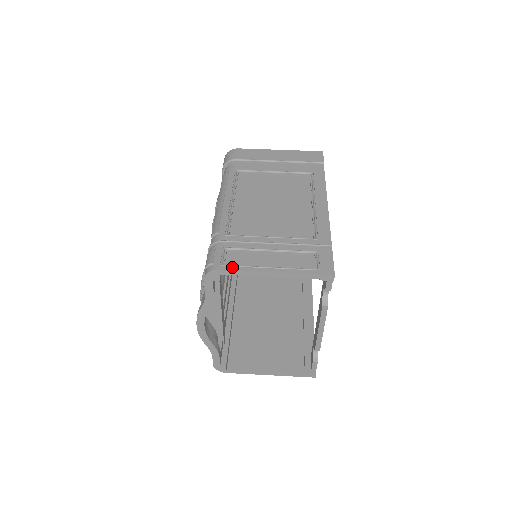
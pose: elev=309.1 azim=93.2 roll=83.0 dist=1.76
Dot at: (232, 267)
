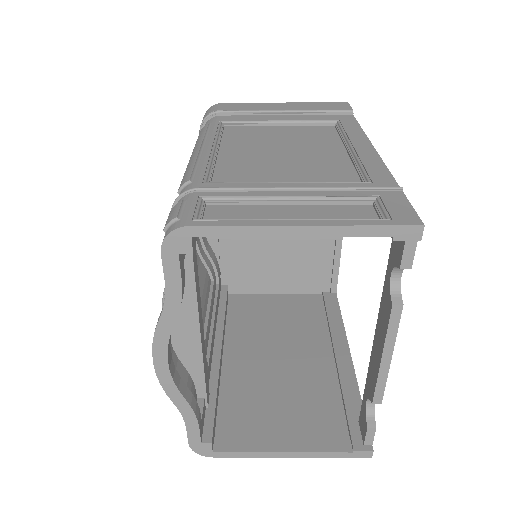
Dot at: (216, 221)
